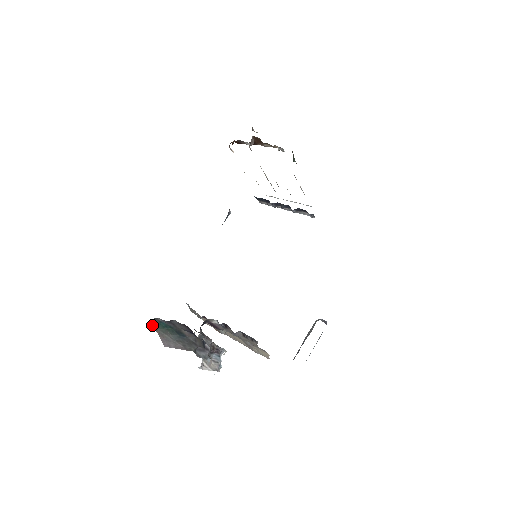
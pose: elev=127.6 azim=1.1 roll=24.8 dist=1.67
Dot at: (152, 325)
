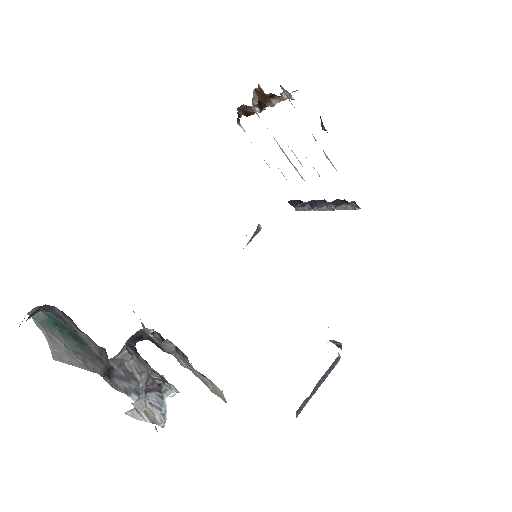
Dot at: (35, 319)
